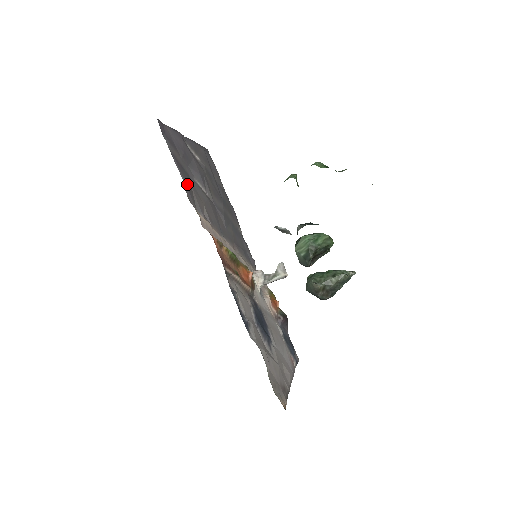
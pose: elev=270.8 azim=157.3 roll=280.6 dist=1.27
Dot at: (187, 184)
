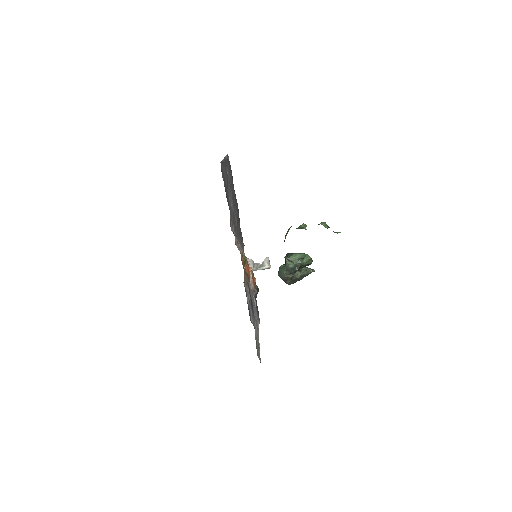
Dot at: occluded
